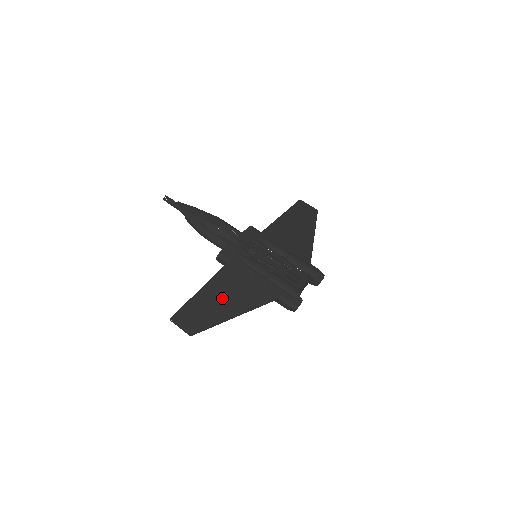
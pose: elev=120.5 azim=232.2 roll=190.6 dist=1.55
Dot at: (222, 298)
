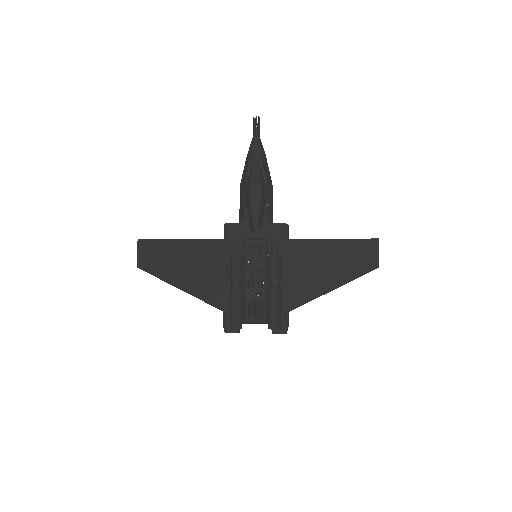
Dot at: (186, 264)
